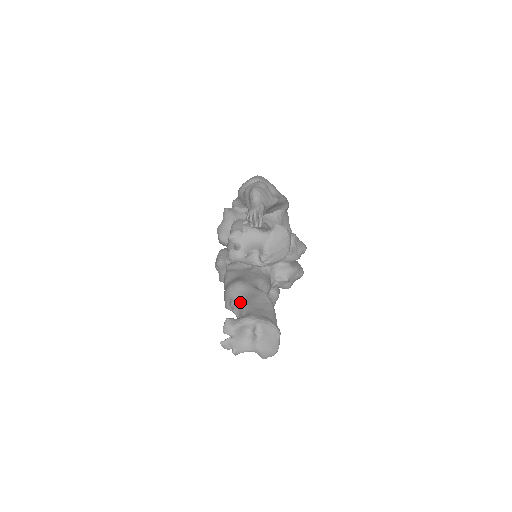
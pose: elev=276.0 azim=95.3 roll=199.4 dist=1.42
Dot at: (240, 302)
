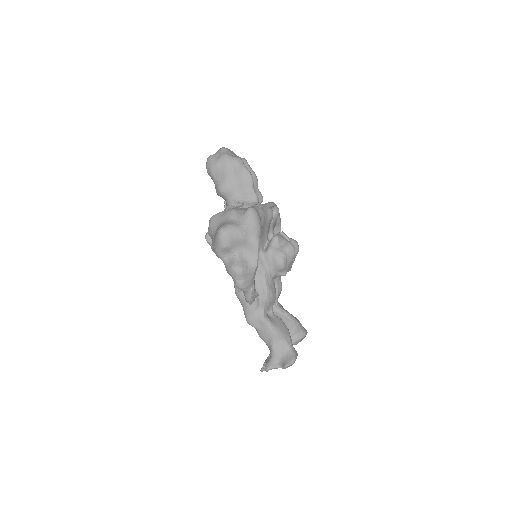
Dot at: occluded
